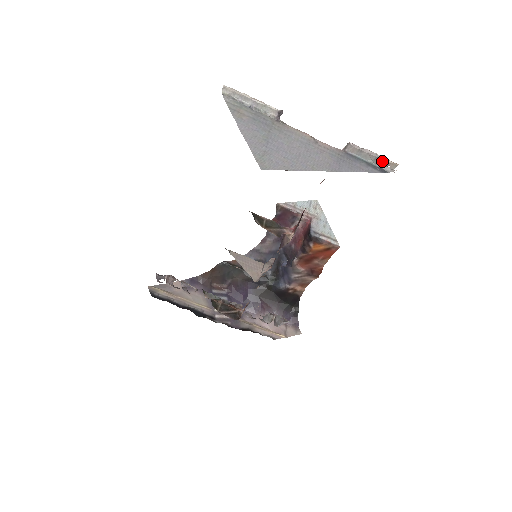
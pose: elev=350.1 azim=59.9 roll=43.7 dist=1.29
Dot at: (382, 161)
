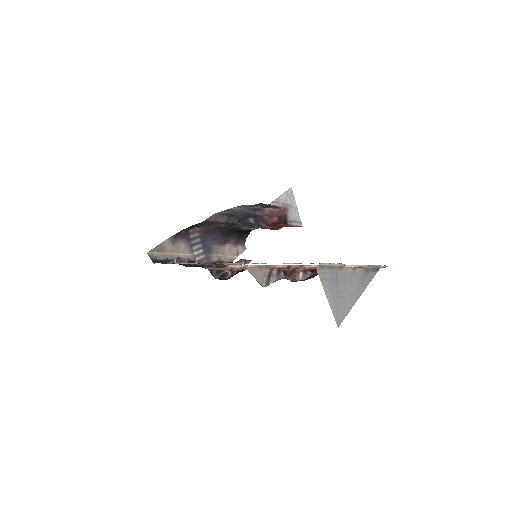
Dot at: (380, 267)
